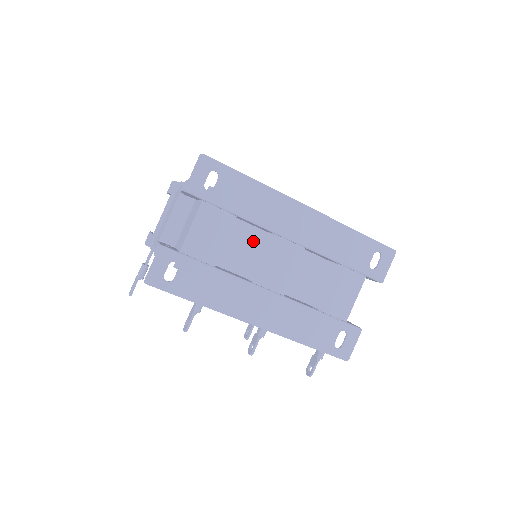
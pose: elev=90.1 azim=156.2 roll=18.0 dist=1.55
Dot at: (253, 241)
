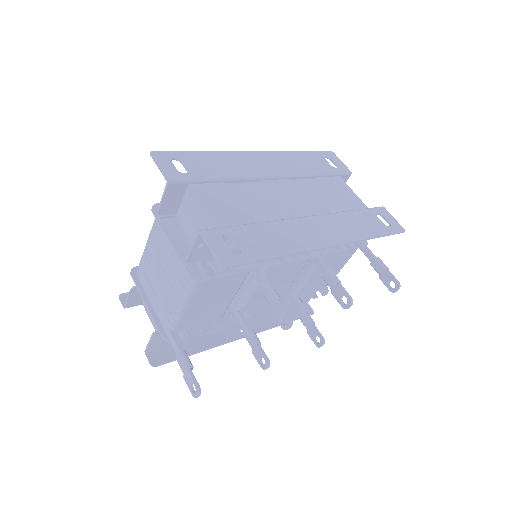
Dot at: (254, 193)
